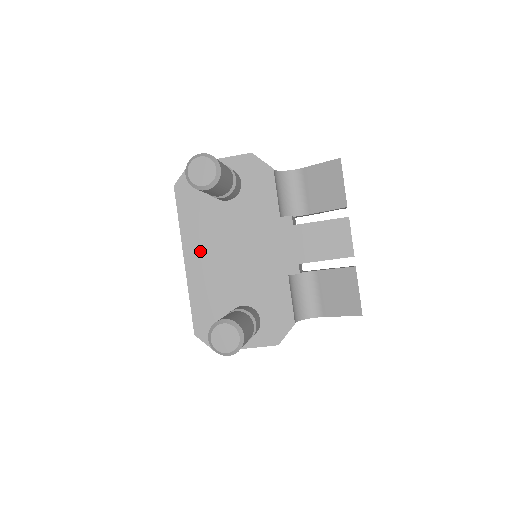
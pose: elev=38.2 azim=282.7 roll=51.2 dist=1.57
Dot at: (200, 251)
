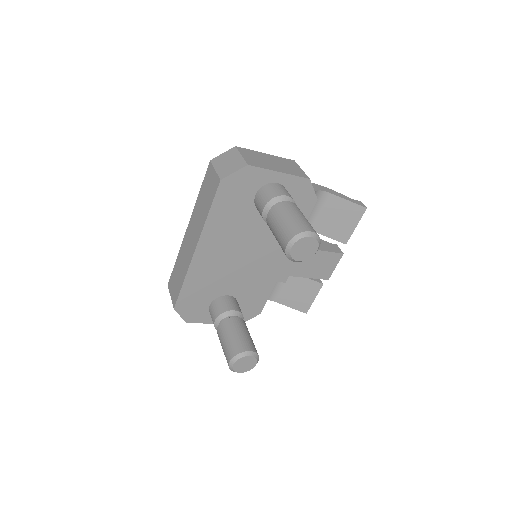
Dot at: (215, 247)
